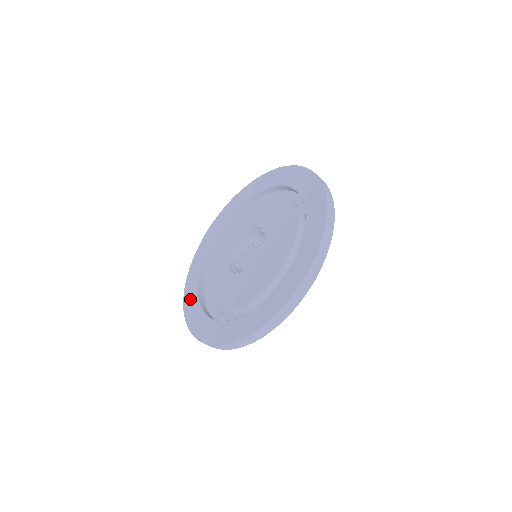
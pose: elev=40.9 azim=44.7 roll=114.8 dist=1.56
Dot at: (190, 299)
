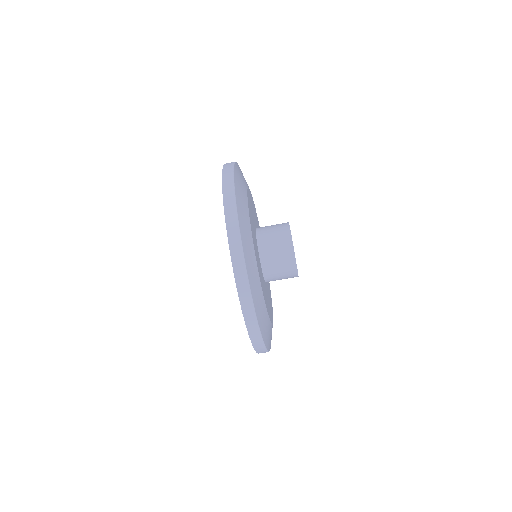
Dot at: occluded
